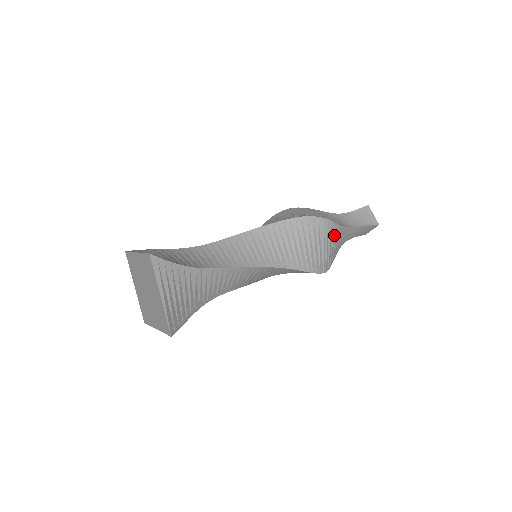
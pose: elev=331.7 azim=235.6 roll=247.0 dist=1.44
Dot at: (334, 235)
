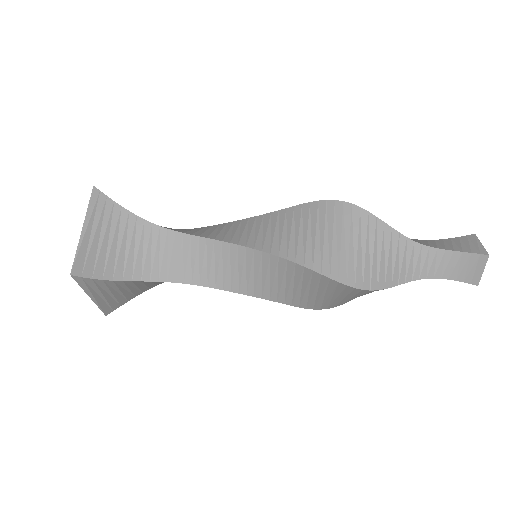
Dot at: occluded
